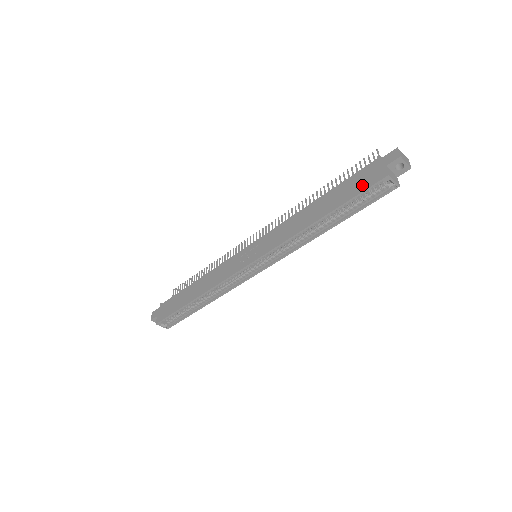
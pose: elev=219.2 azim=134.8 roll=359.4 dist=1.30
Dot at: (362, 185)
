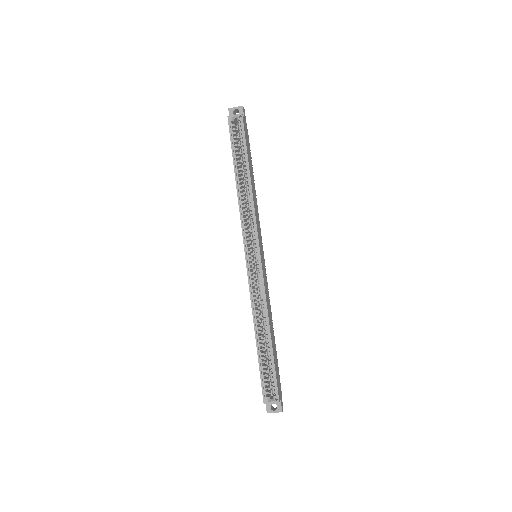
Dot at: occluded
